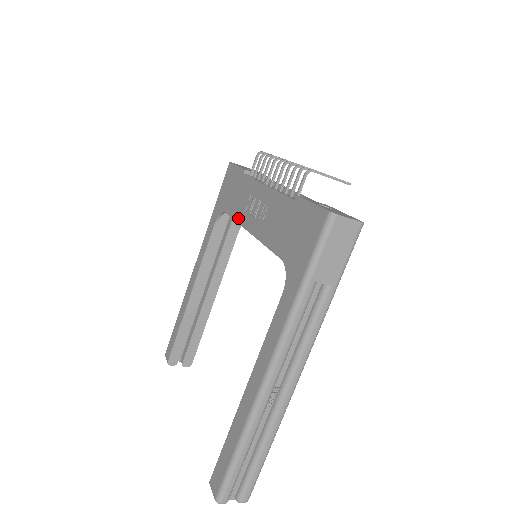
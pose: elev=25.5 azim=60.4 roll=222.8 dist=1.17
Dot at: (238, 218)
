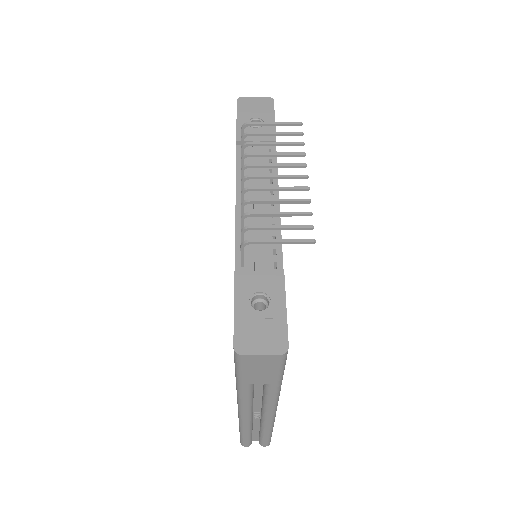
Dot at: occluded
